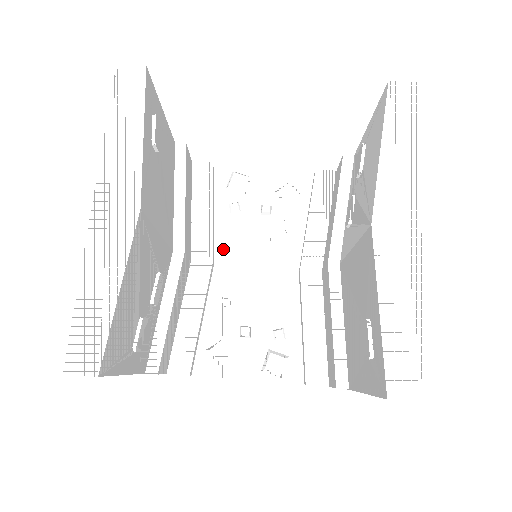
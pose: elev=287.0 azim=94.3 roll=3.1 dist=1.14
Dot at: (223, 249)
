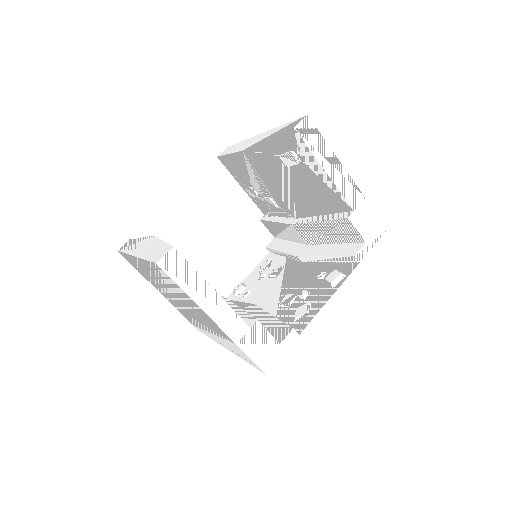
Dot at: (258, 303)
